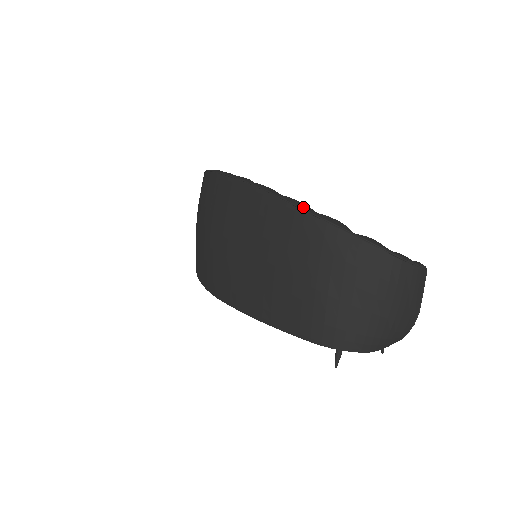
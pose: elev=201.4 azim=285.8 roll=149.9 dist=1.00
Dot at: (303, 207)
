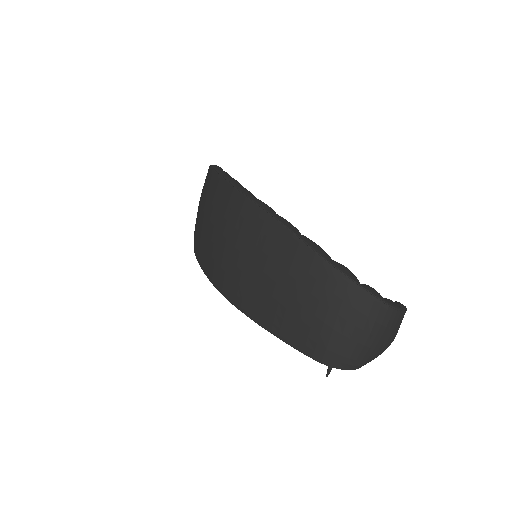
Dot at: (321, 253)
